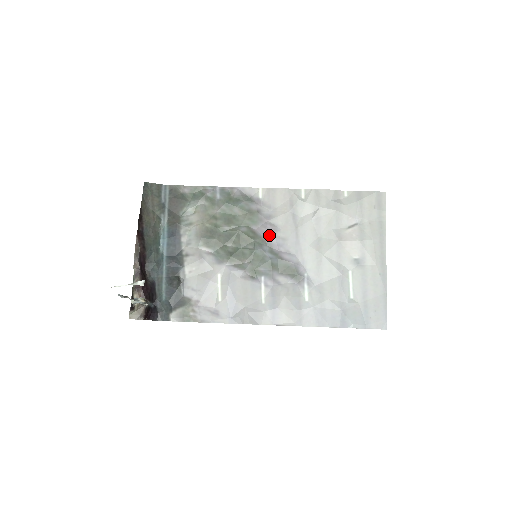
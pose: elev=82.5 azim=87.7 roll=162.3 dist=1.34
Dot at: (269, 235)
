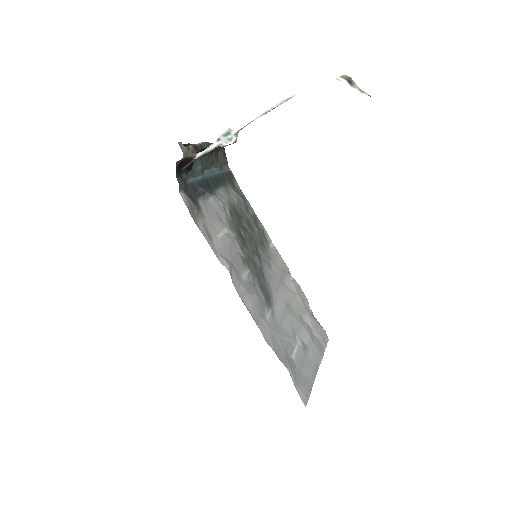
Dot at: (265, 263)
